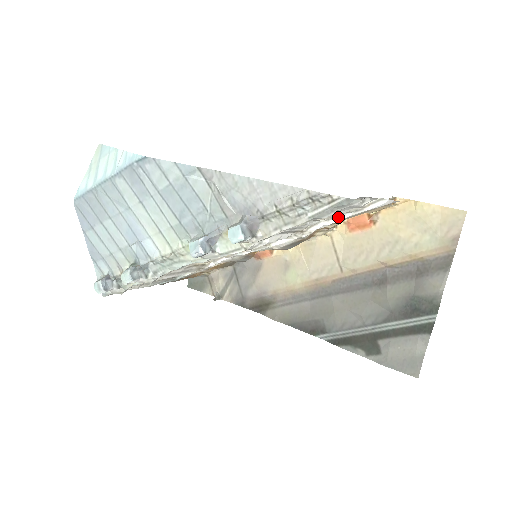
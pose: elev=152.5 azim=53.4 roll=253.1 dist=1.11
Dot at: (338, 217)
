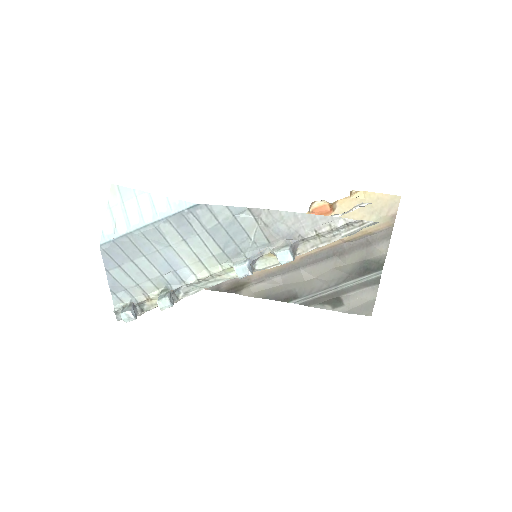
Dot at: occluded
